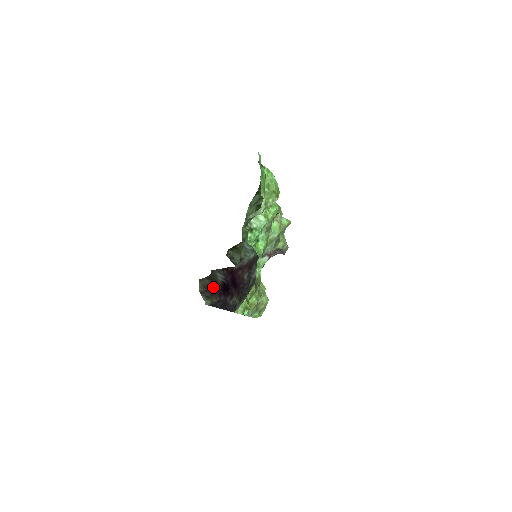
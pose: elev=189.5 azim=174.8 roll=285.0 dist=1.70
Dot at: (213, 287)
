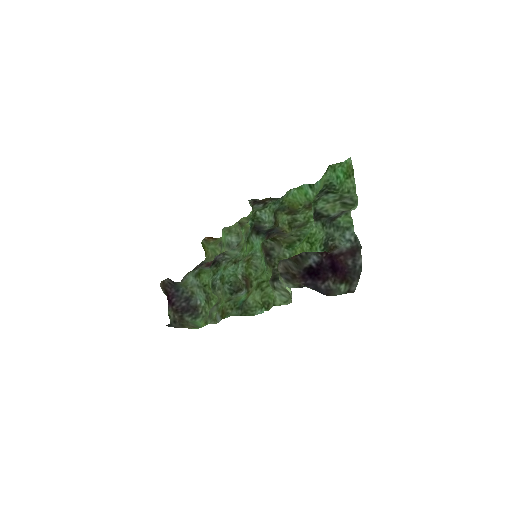
Dot at: (295, 270)
